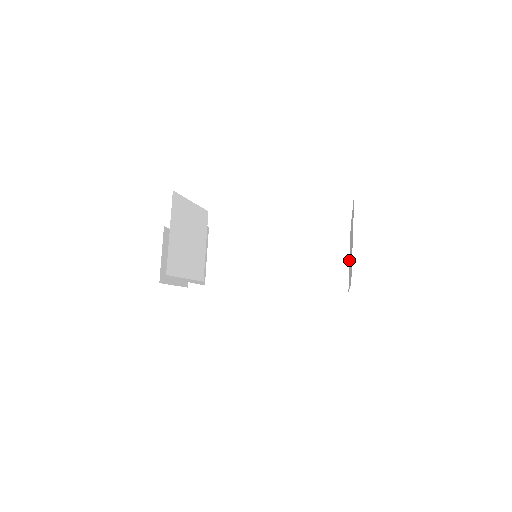
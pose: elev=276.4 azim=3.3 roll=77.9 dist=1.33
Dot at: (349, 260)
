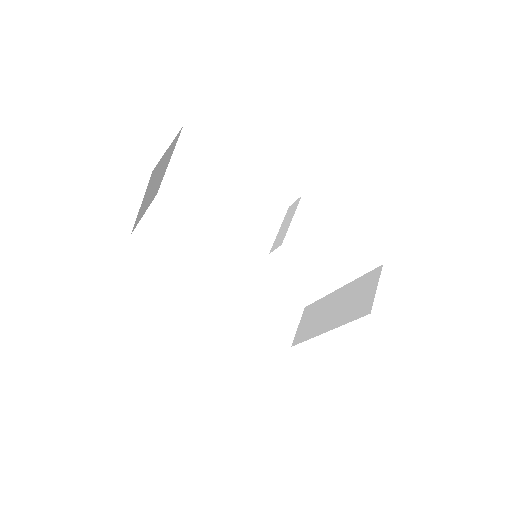
Dot at: (290, 219)
